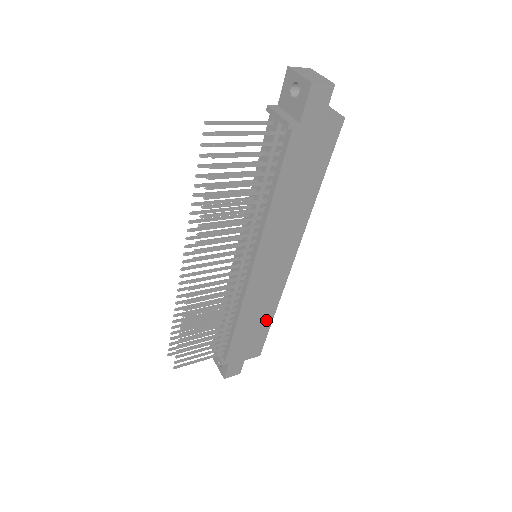
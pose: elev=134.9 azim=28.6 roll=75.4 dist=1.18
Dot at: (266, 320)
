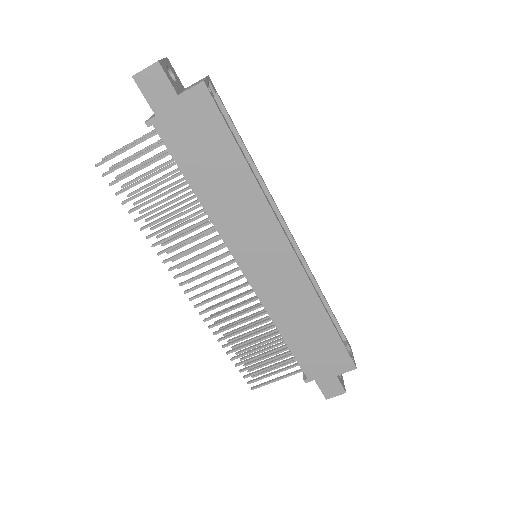
Dot at: (322, 324)
